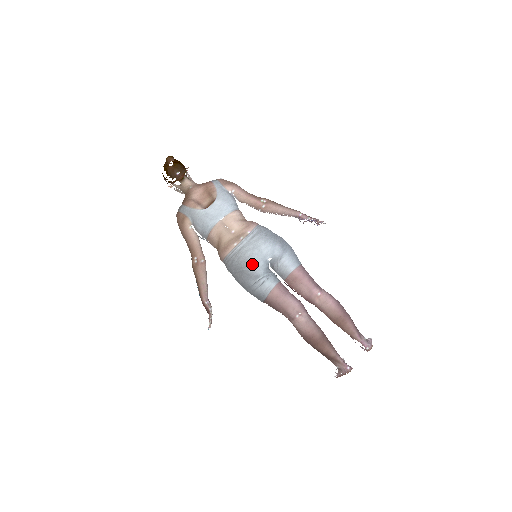
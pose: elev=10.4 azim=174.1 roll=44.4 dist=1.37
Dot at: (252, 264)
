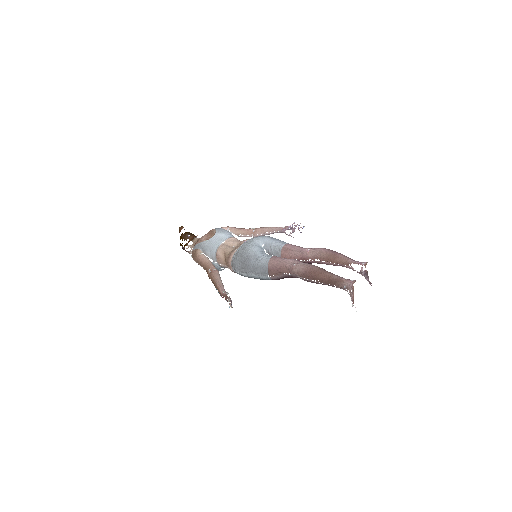
Dot at: (249, 250)
